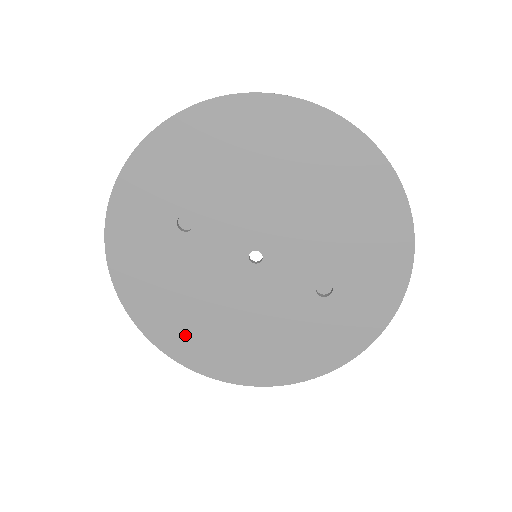
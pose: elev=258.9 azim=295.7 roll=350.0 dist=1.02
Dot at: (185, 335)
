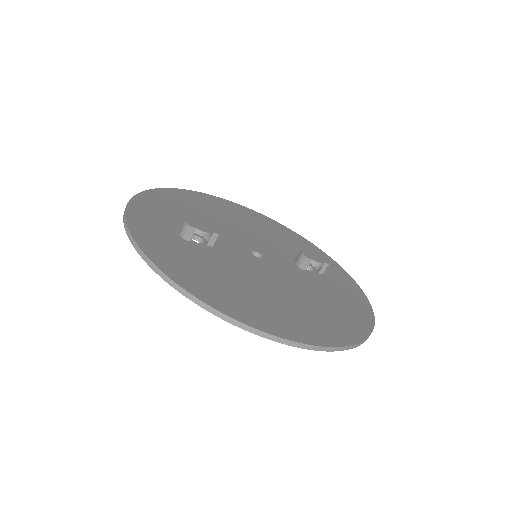
Dot at: occluded
